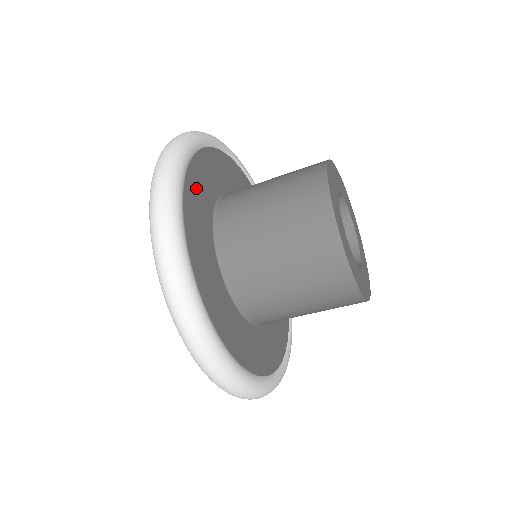
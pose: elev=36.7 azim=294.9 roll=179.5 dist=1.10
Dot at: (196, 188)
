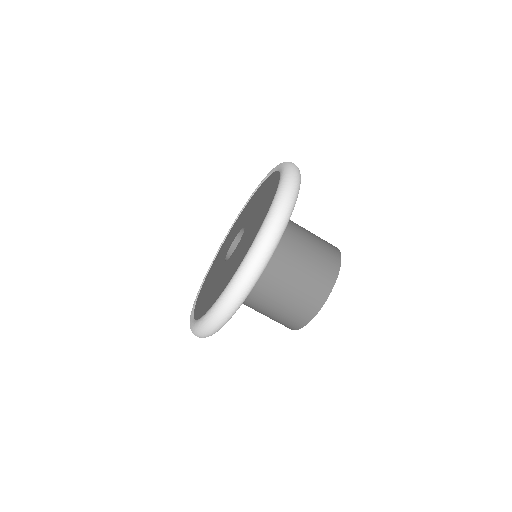
Dot at: occluded
